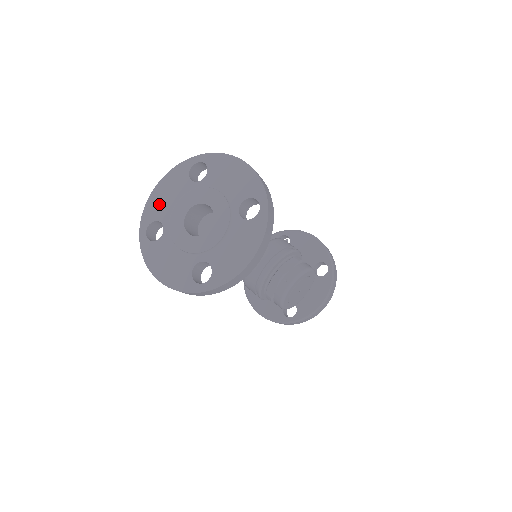
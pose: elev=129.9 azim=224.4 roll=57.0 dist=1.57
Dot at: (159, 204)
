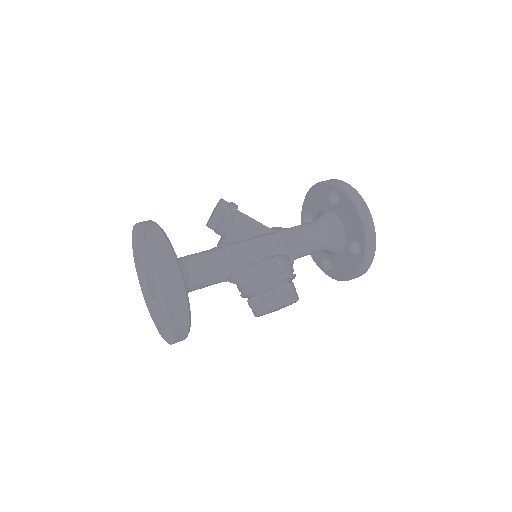
Dot at: (136, 245)
